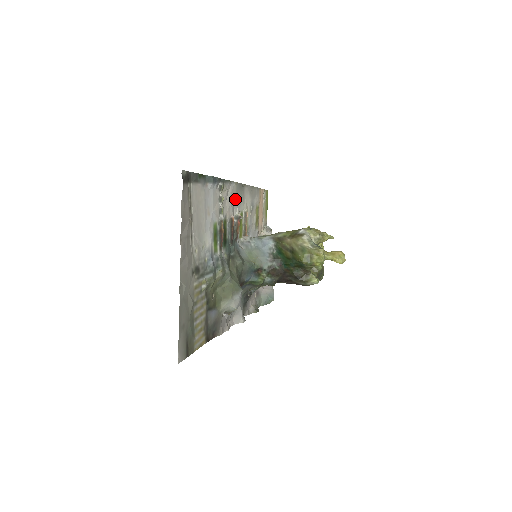
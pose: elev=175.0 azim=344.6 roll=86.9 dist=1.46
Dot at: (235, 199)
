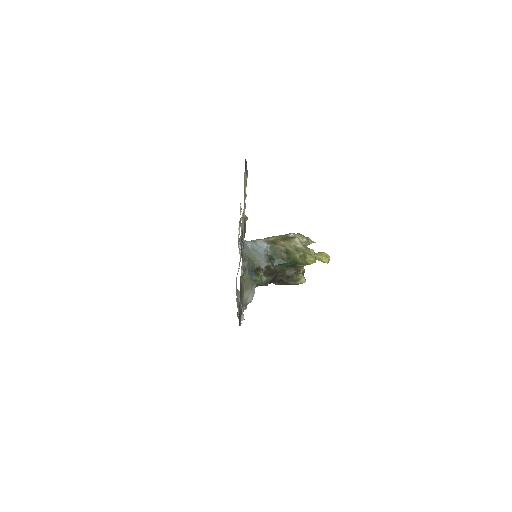
Dot at: occluded
